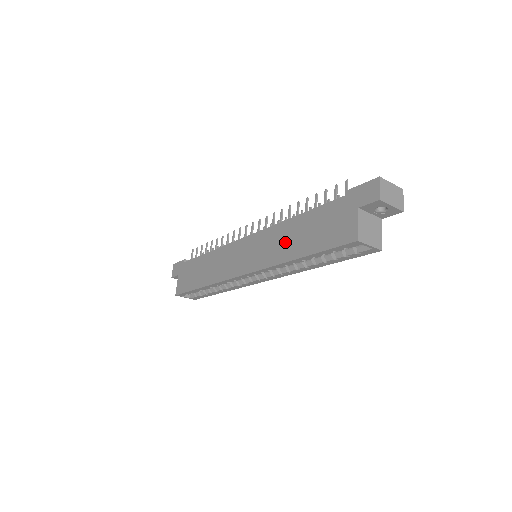
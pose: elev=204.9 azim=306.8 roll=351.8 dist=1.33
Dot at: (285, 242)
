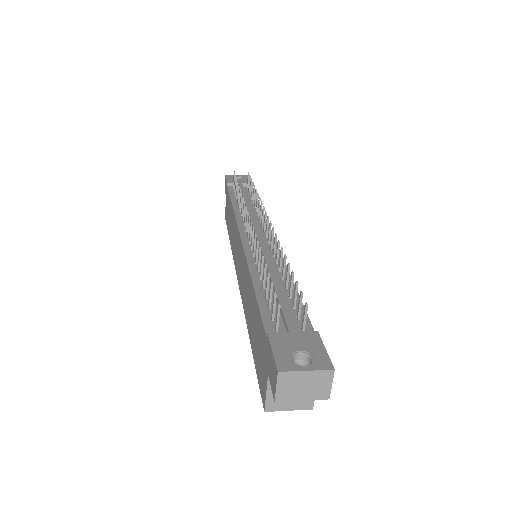
Dot at: (248, 302)
